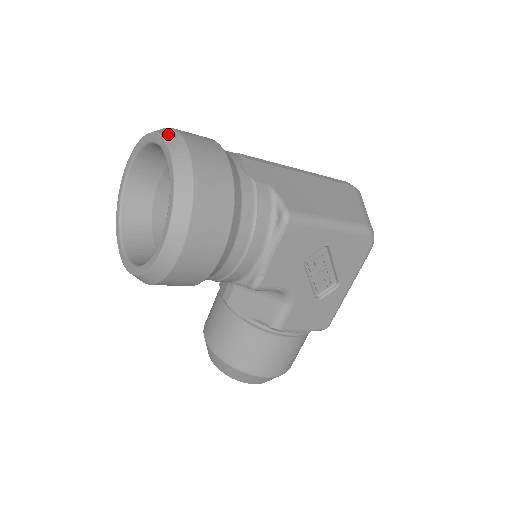
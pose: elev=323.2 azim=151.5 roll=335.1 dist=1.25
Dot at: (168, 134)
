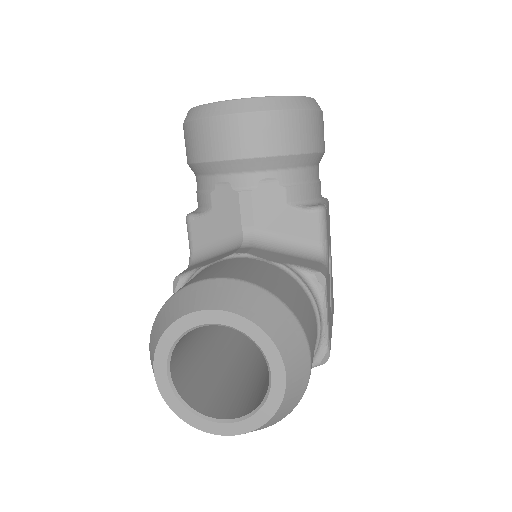
Dot at: occluded
